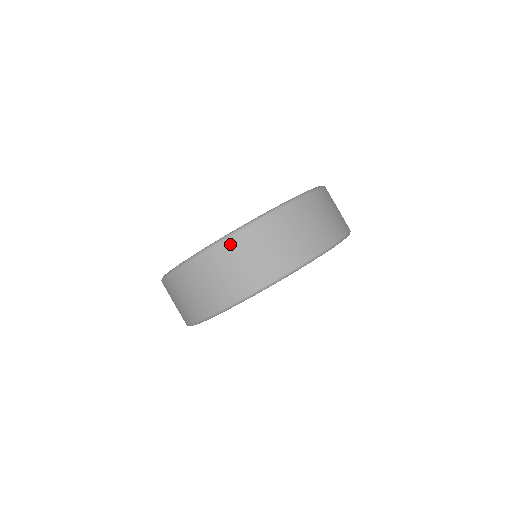
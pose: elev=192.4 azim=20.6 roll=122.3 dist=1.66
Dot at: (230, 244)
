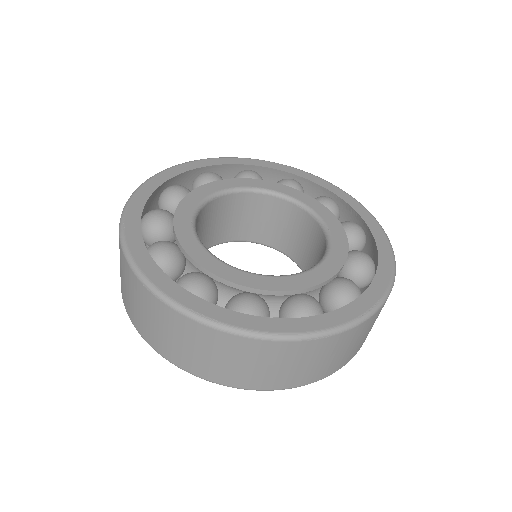
Dot at: (250, 344)
